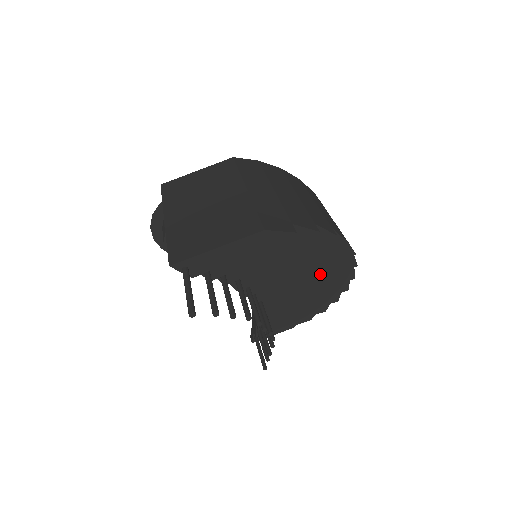
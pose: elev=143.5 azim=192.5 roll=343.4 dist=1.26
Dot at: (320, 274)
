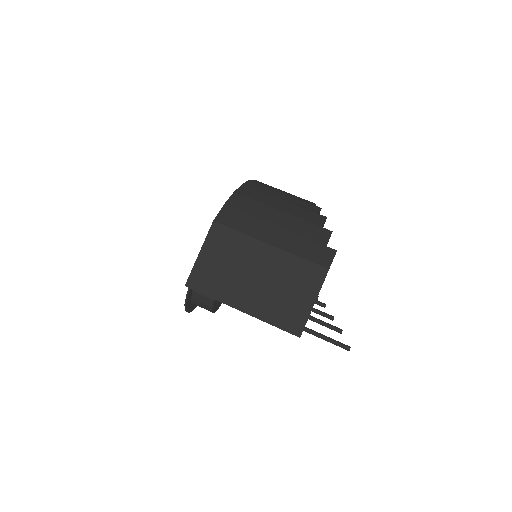
Dot at: occluded
